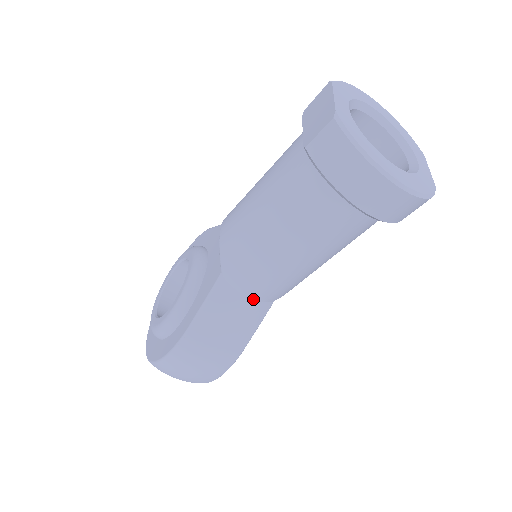
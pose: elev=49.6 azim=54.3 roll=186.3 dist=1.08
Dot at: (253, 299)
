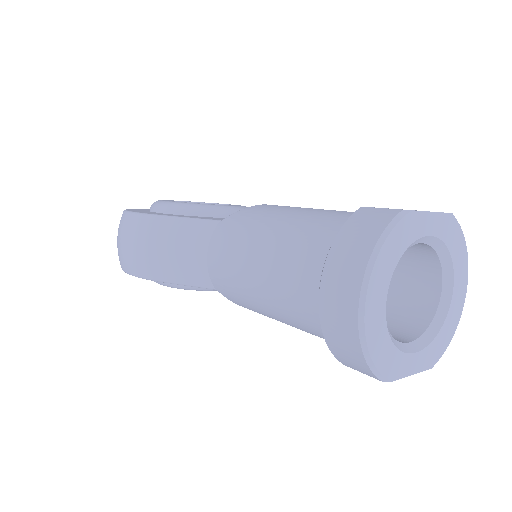
Dot at: (208, 263)
